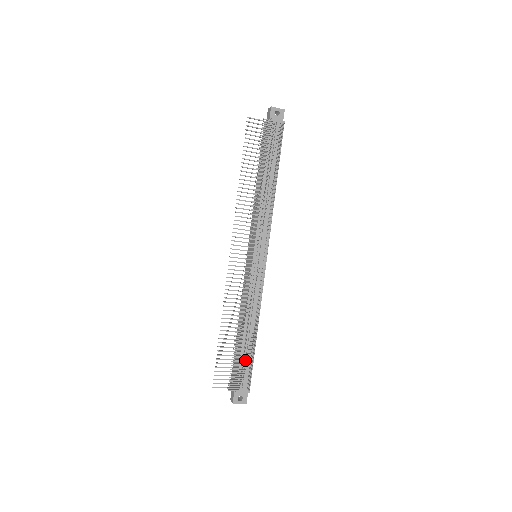
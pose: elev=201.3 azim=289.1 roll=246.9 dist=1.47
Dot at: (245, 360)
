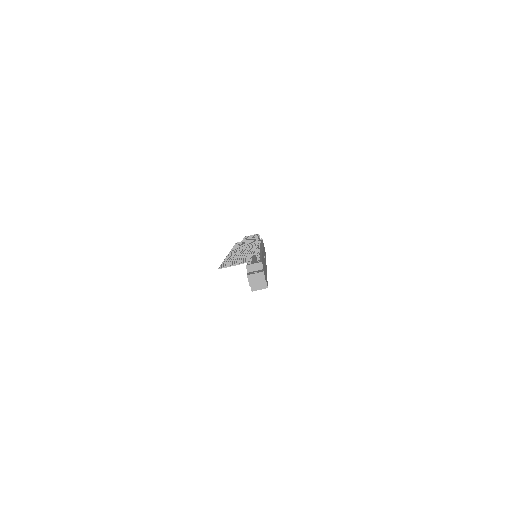
Dot at: occluded
